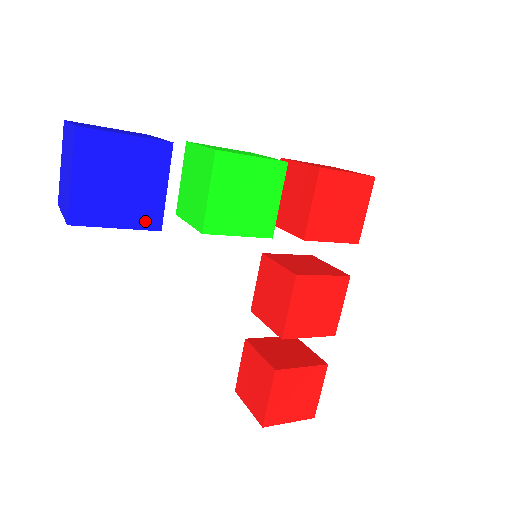
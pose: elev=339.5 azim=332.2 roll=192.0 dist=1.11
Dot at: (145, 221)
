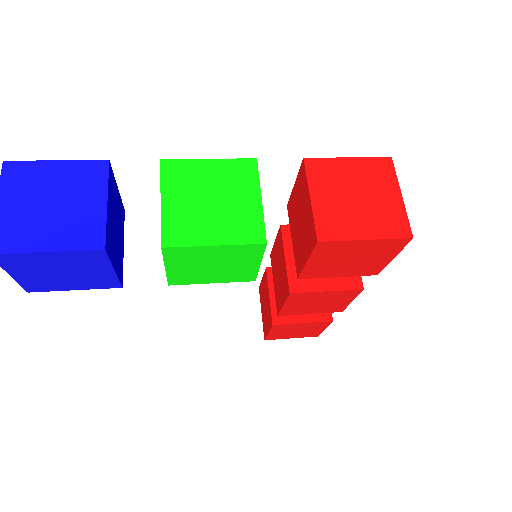
Dot at: (102, 285)
